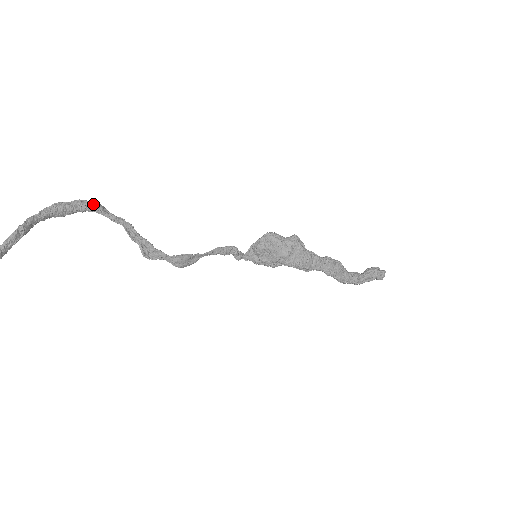
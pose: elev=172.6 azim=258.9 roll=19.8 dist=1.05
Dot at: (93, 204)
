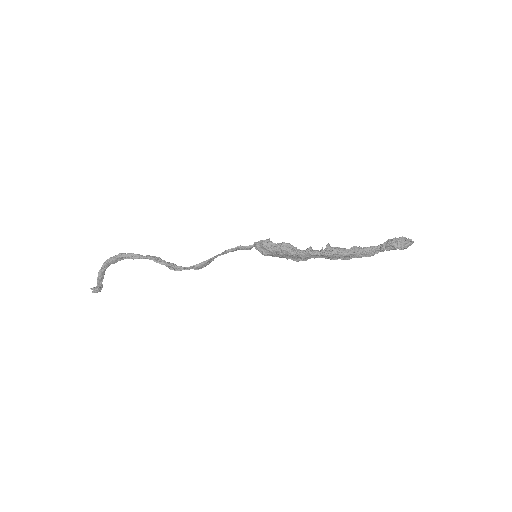
Dot at: (125, 256)
